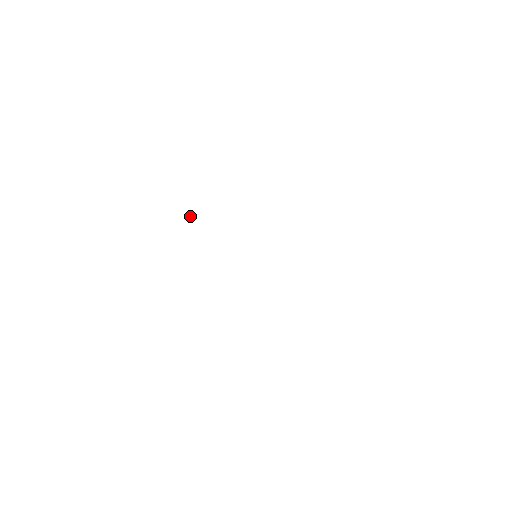
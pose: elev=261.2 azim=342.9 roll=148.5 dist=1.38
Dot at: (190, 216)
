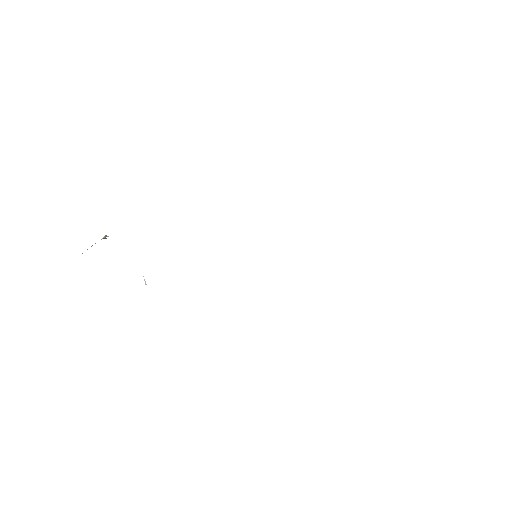
Dot at: occluded
